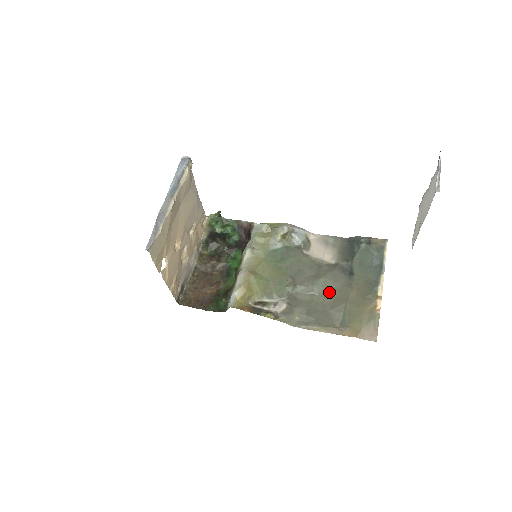
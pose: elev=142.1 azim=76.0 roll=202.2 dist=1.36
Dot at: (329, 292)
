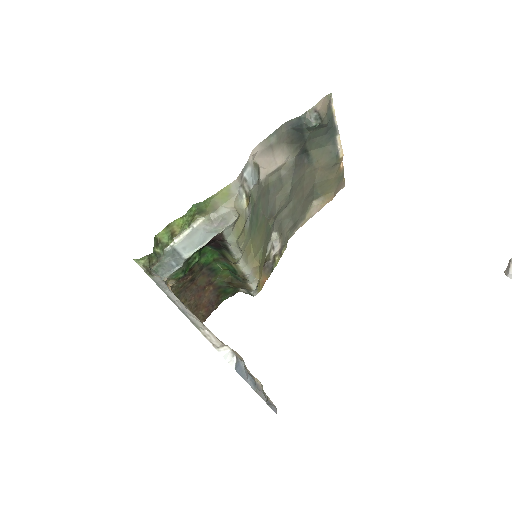
Dot at: (299, 189)
